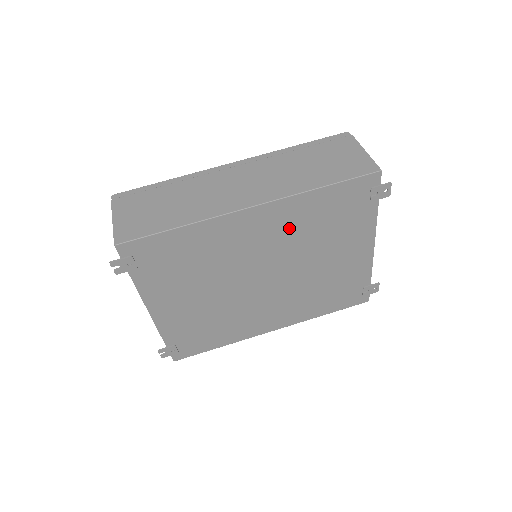
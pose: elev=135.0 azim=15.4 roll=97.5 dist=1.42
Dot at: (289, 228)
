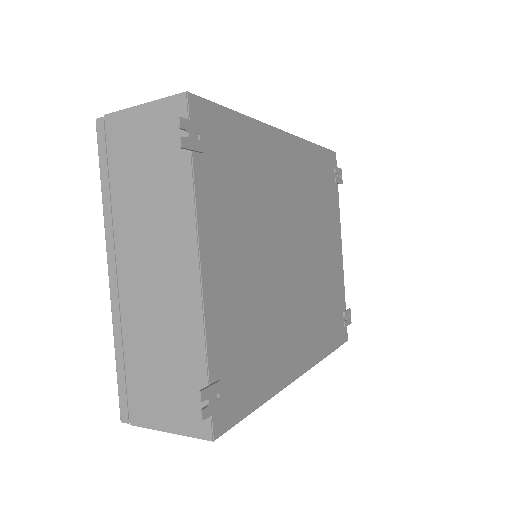
Dot at: (303, 182)
